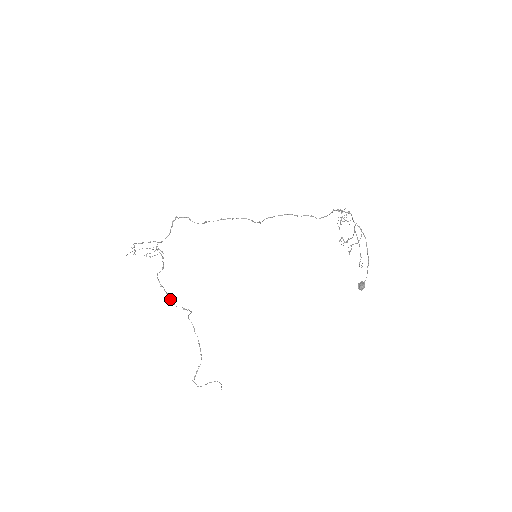
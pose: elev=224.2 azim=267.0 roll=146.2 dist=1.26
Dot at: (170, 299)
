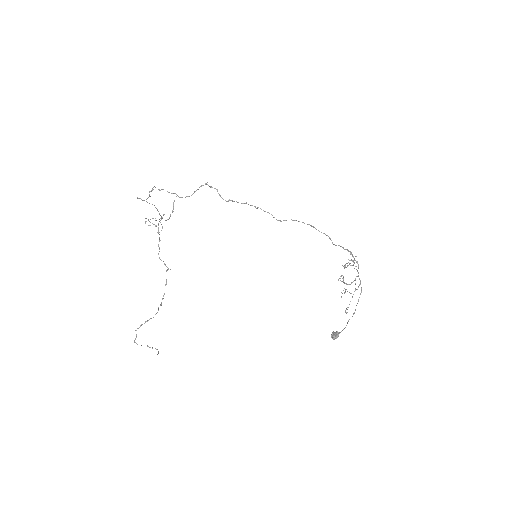
Dot at: (159, 247)
